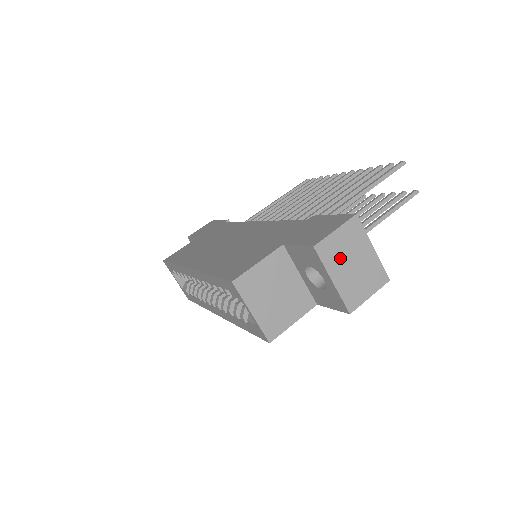
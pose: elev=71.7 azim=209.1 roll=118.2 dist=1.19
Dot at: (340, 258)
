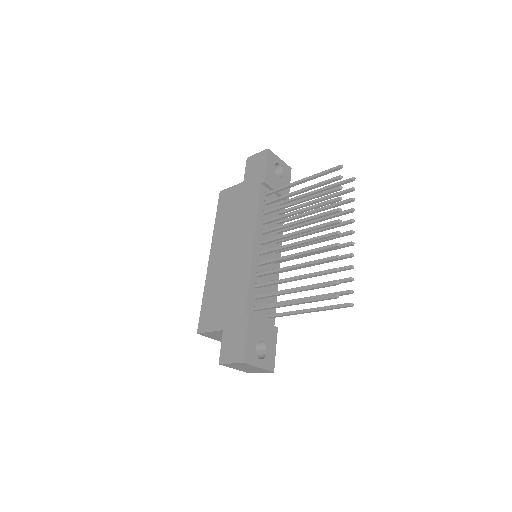
Dot at: (237, 367)
